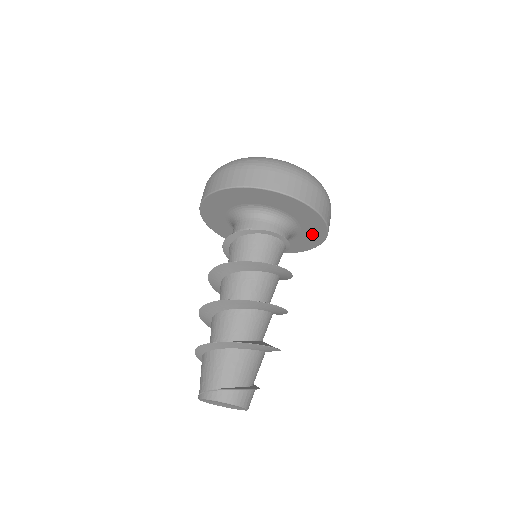
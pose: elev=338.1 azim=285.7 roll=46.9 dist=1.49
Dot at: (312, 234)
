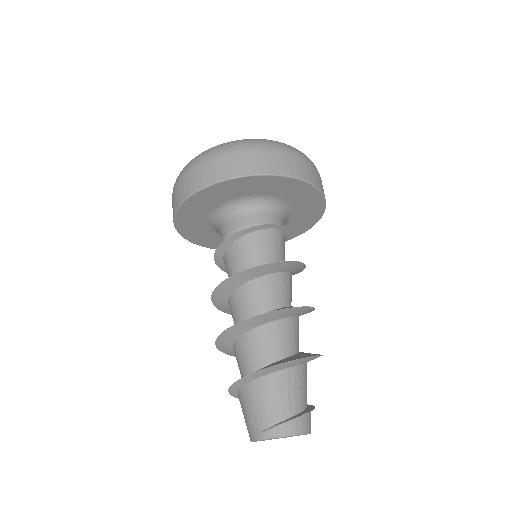
Dot at: (303, 221)
